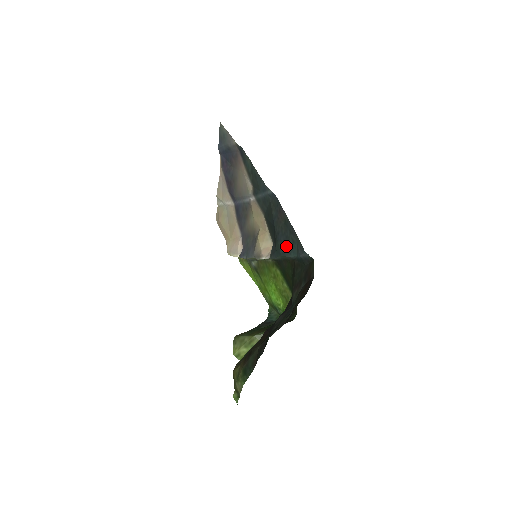
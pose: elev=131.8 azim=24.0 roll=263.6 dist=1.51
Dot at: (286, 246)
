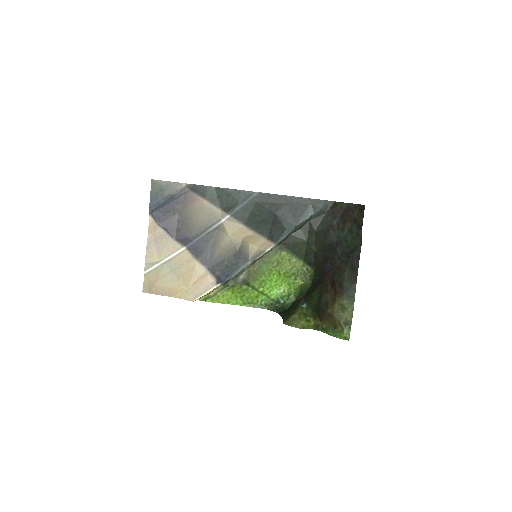
Dot at: (299, 215)
